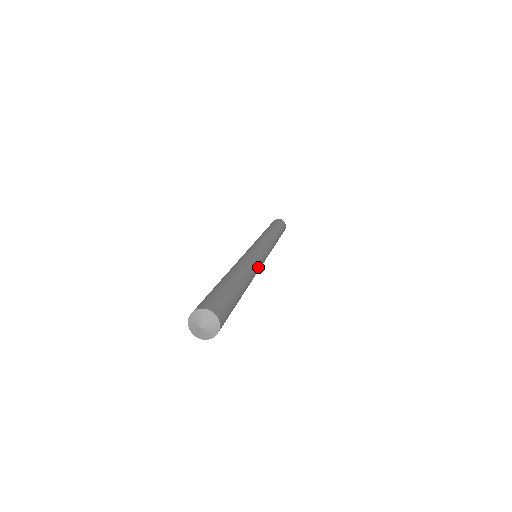
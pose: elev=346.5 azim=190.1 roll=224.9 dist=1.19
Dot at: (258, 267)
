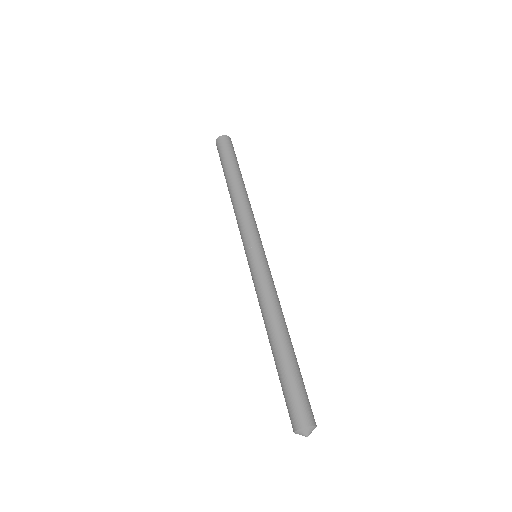
Dot at: (271, 286)
